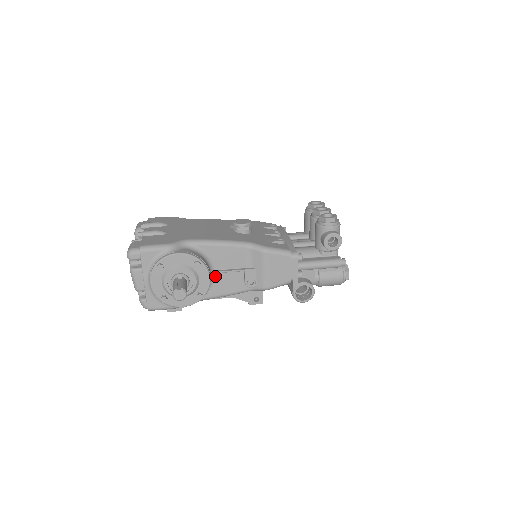
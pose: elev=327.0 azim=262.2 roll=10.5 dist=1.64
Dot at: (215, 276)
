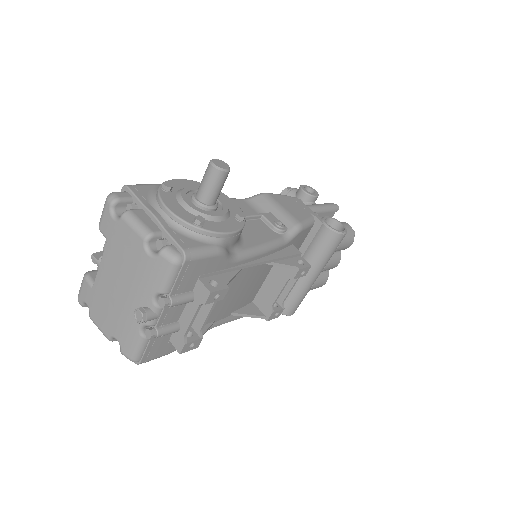
Dot at: occluded
